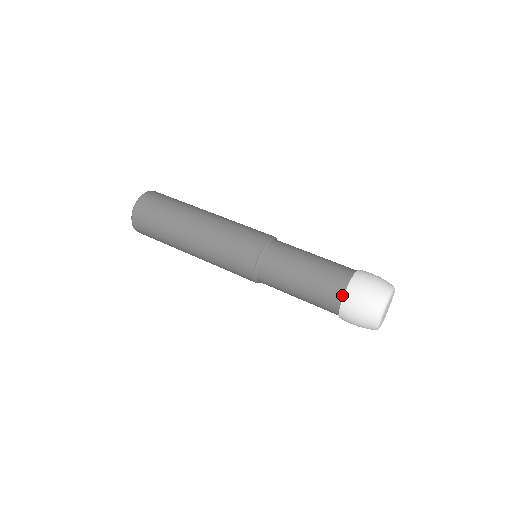
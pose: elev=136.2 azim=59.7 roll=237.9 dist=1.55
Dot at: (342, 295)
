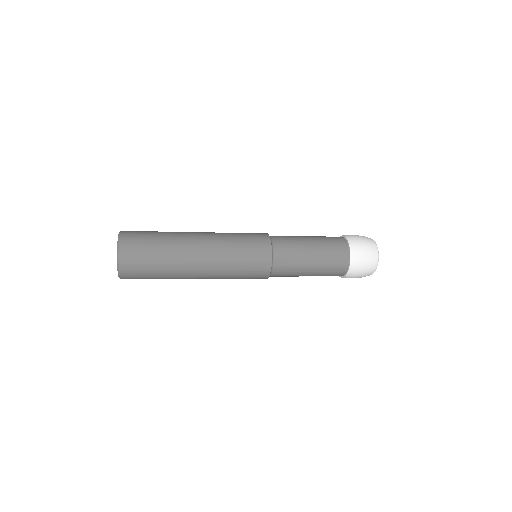
Dot at: occluded
